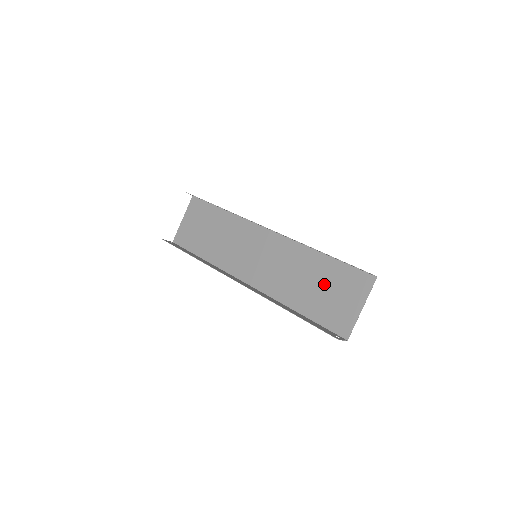
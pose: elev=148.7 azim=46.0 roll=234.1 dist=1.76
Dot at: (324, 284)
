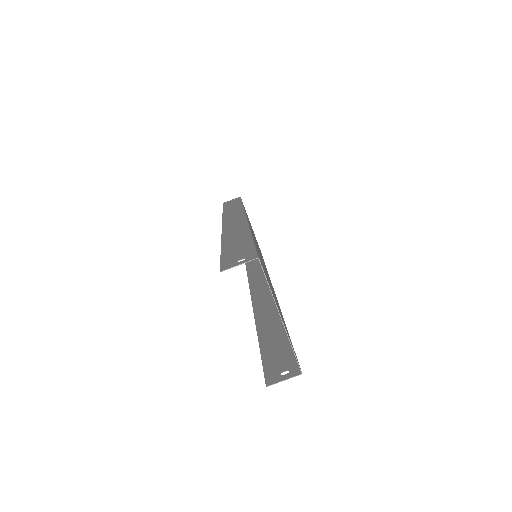
Dot at: occluded
